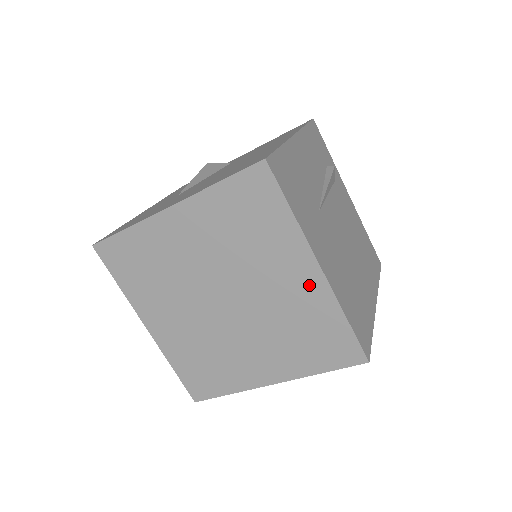
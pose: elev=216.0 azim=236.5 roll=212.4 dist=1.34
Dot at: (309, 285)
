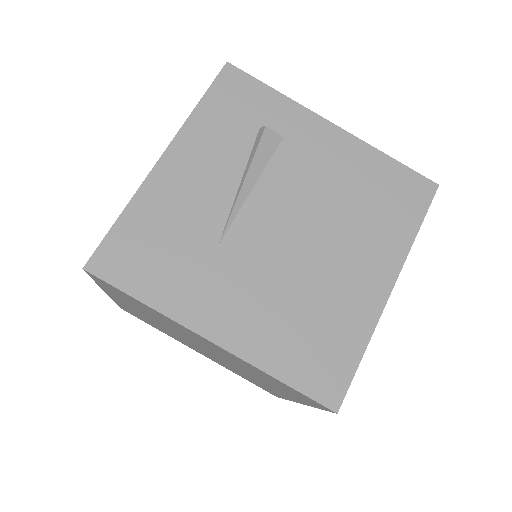
Dot at: (223, 351)
